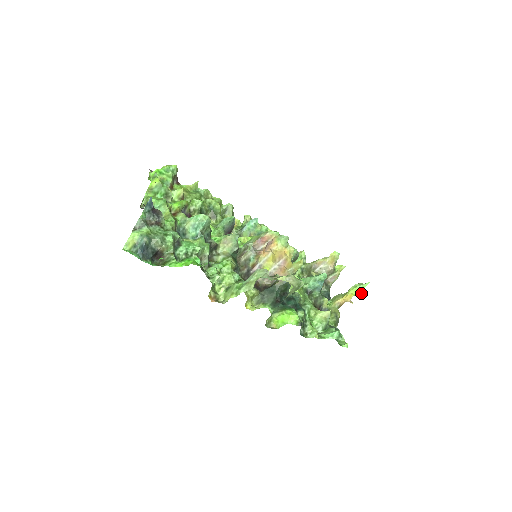
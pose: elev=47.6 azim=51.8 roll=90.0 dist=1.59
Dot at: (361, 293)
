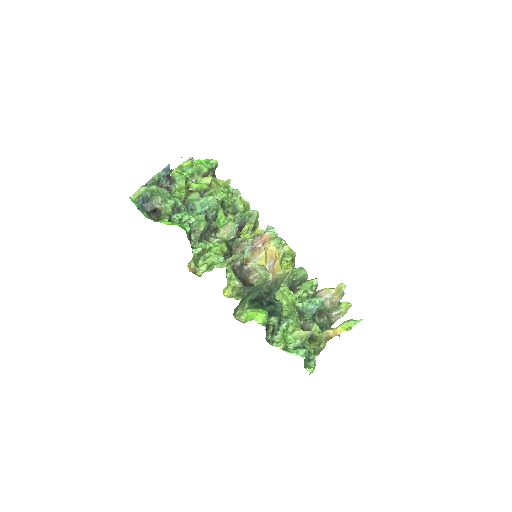
Dot at: (351, 328)
